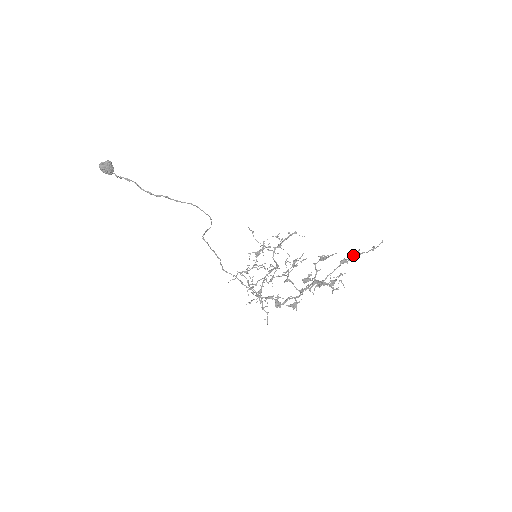
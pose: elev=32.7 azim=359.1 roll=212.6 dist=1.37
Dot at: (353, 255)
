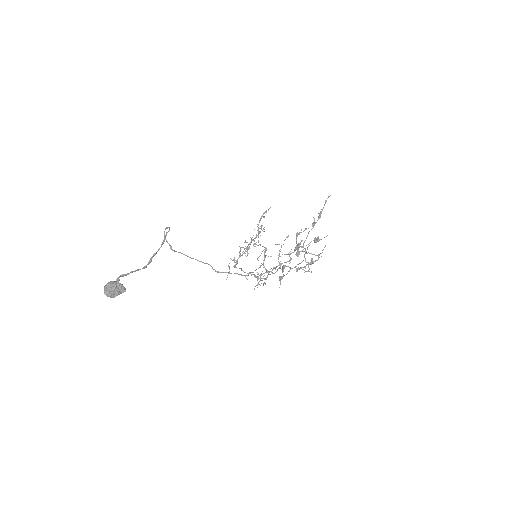
Dot at: occluded
